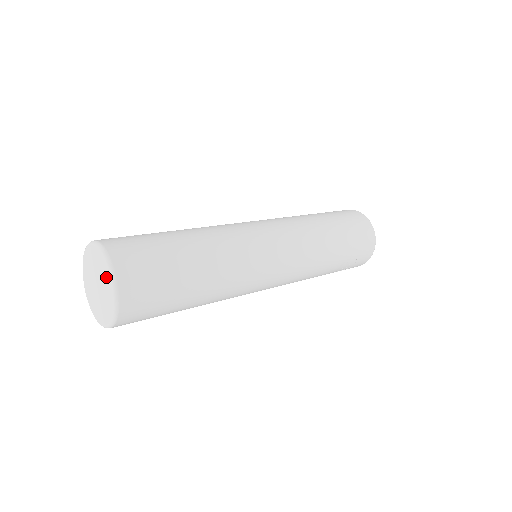
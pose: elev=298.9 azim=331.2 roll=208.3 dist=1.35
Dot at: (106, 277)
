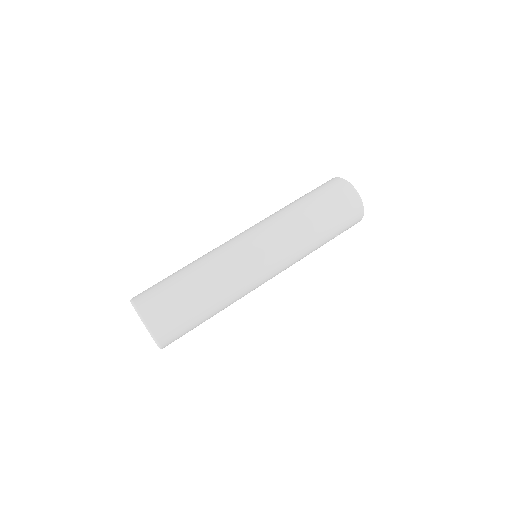
Dot at: occluded
